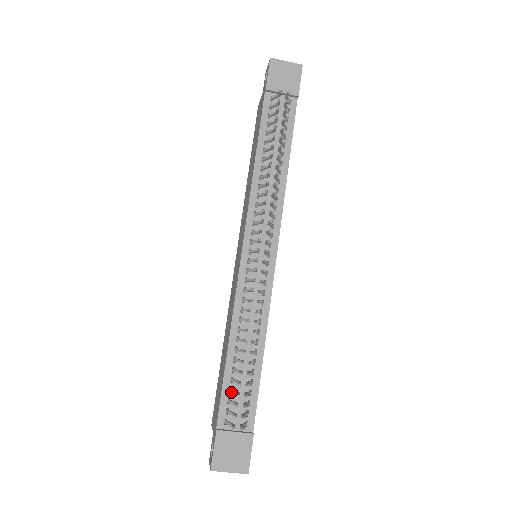
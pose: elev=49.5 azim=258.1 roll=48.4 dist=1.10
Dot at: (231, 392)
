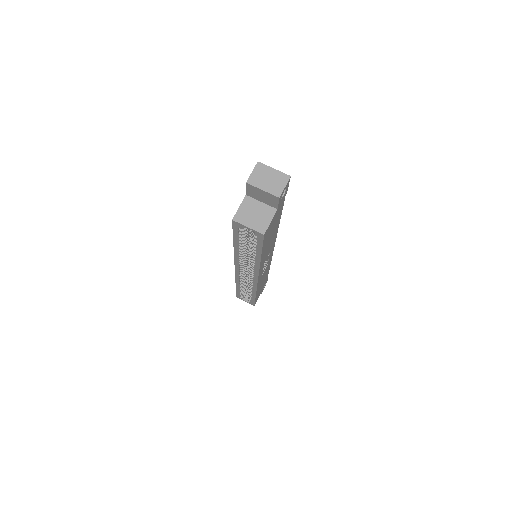
Dot at: occluded
